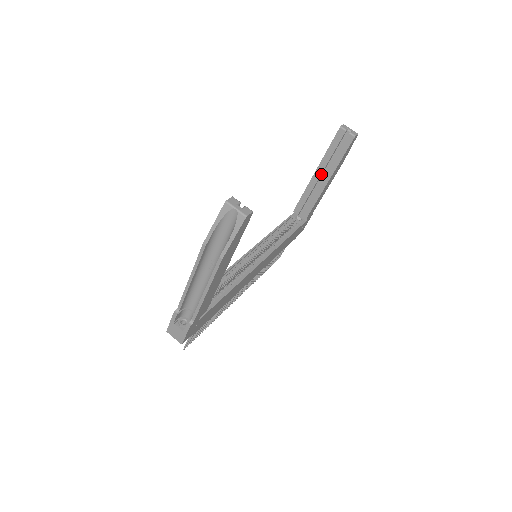
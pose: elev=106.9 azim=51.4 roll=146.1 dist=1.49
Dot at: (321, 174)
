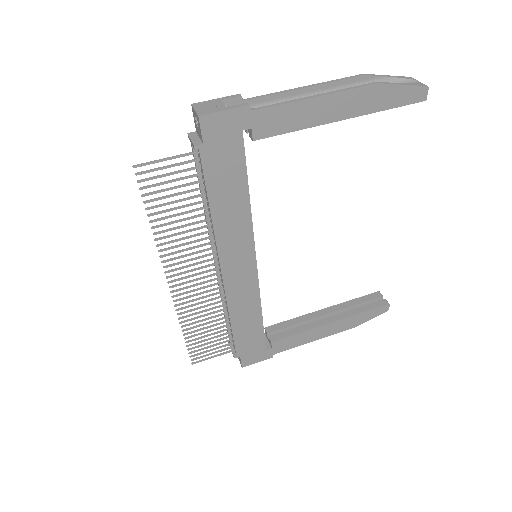
Dot at: (328, 314)
